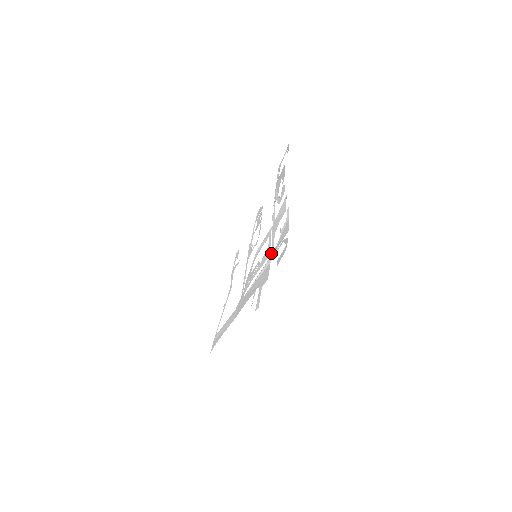
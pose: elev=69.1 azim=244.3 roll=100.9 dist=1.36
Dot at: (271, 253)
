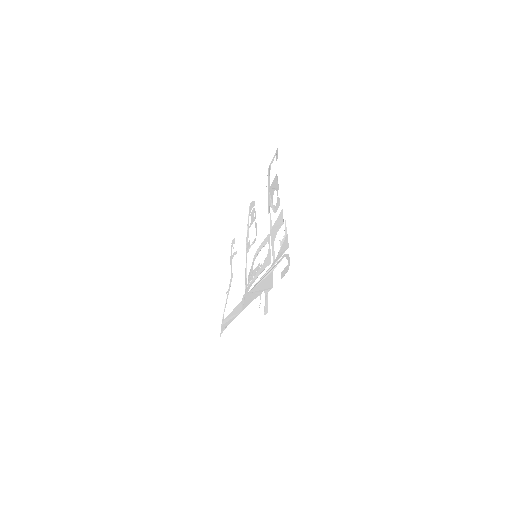
Dot at: (273, 261)
